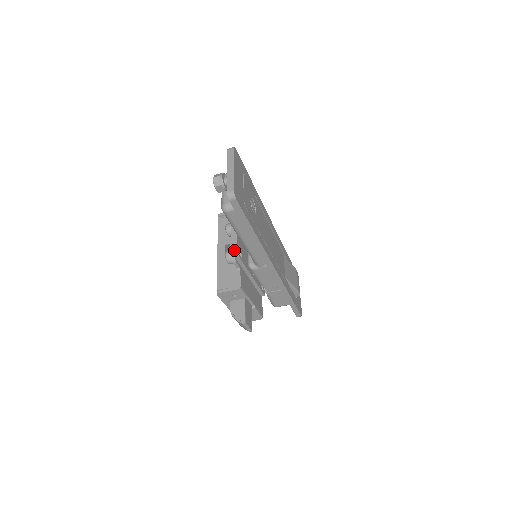
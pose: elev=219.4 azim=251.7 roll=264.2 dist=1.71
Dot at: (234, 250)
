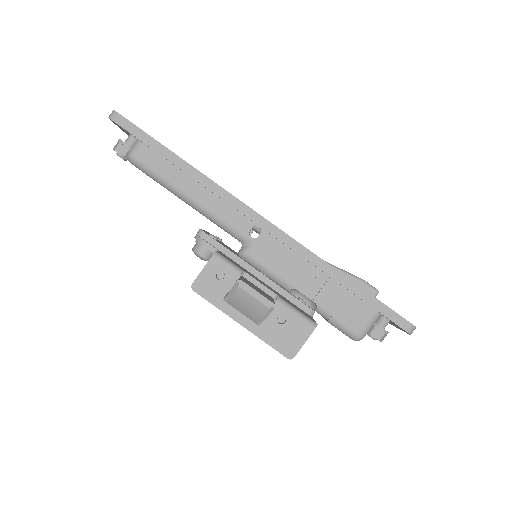
Dot at: (197, 233)
